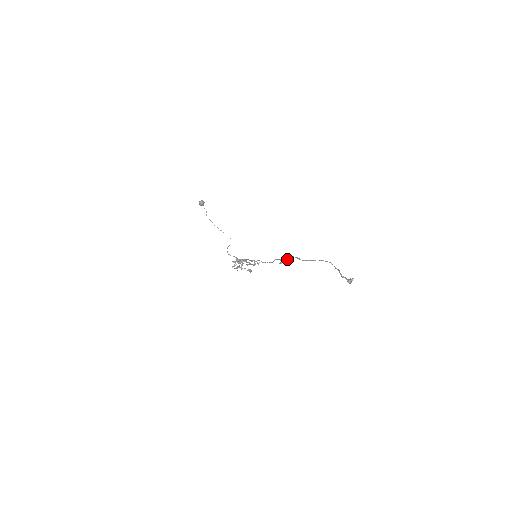
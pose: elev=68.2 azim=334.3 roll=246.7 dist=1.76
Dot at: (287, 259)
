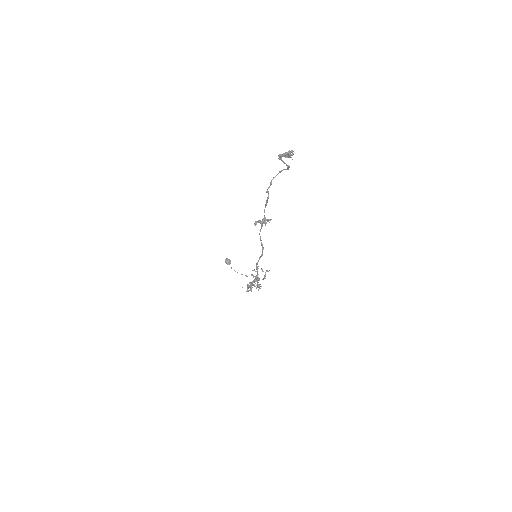
Dot at: (263, 218)
